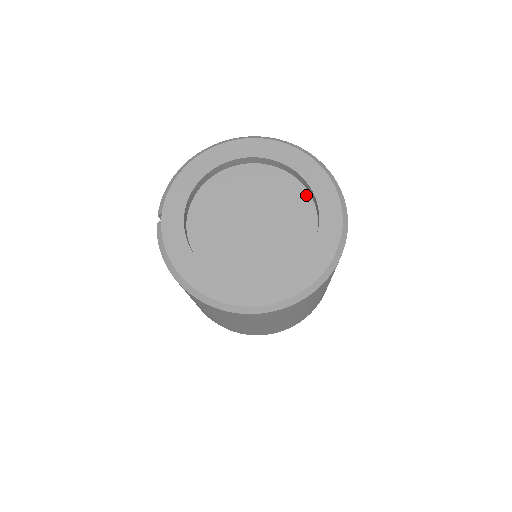
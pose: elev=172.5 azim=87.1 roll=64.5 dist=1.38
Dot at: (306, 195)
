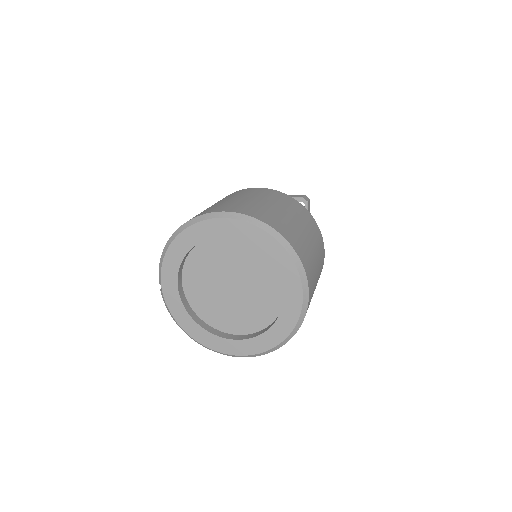
Dot at: occluded
